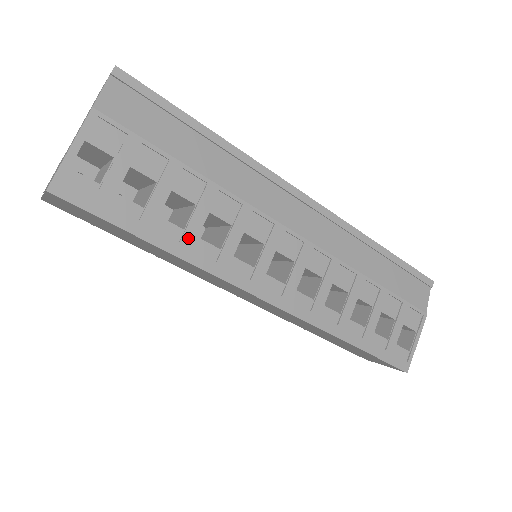
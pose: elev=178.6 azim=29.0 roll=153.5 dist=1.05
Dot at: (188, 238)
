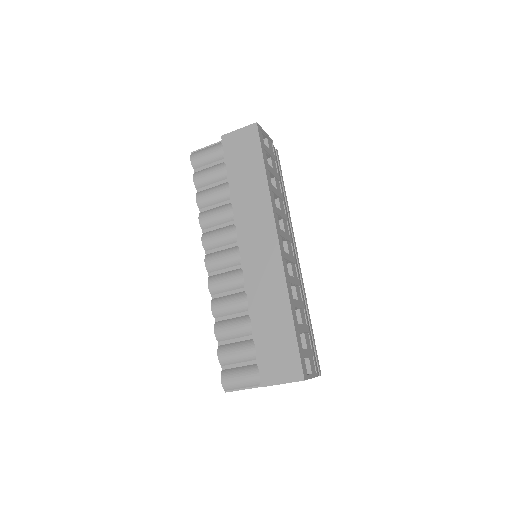
Dot at: (272, 188)
